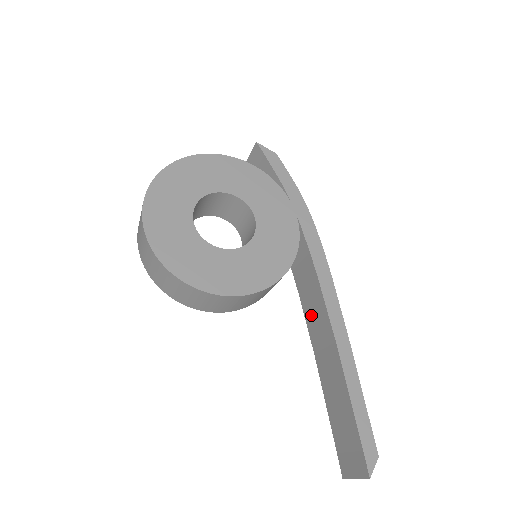
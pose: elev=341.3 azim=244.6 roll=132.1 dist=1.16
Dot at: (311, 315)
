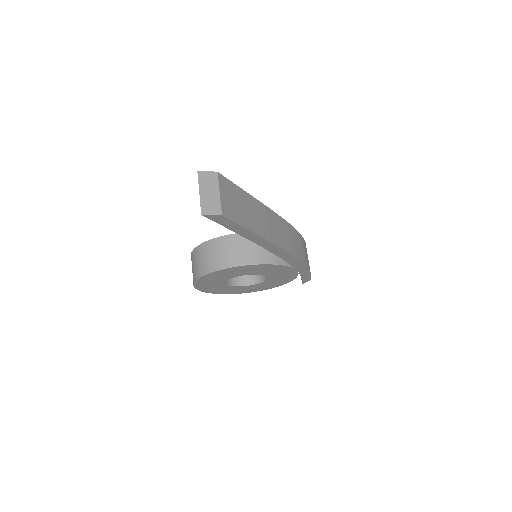
Dot at: occluded
